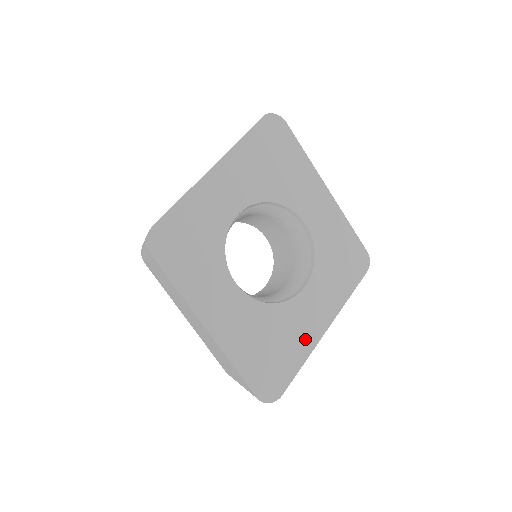
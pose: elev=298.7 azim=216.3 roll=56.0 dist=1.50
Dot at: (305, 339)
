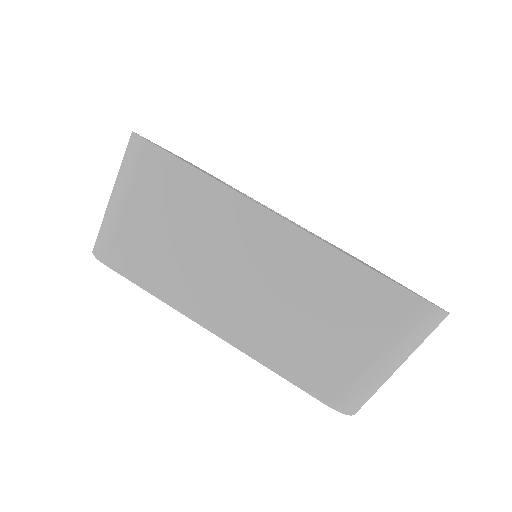
Dot at: occluded
